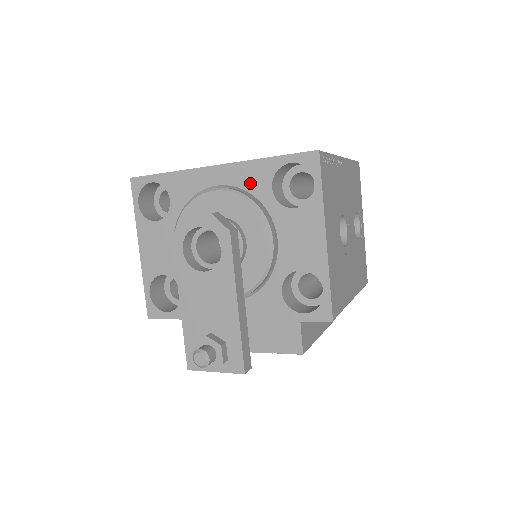
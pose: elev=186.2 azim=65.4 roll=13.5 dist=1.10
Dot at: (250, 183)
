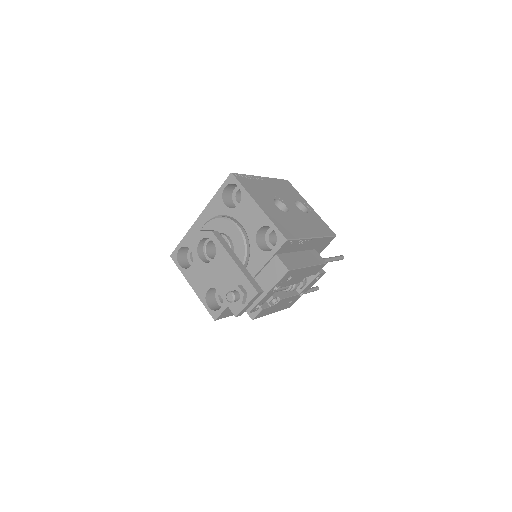
Dot at: (216, 211)
